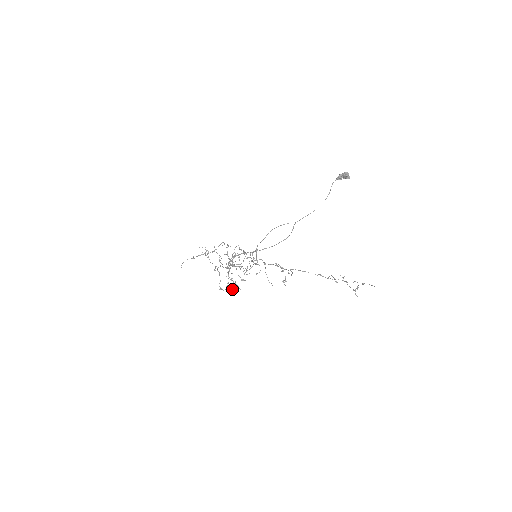
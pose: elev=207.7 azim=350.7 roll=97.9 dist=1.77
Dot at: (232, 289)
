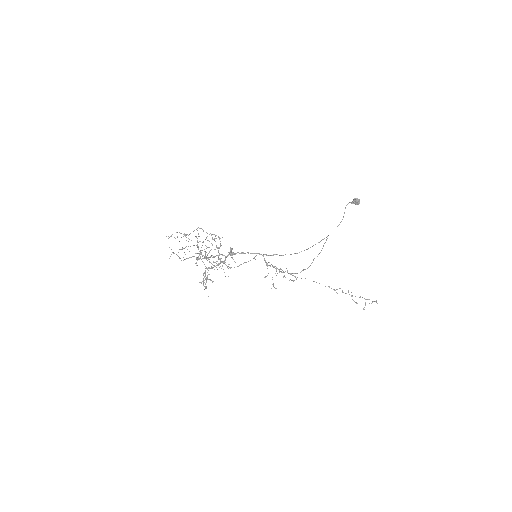
Dot at: occluded
